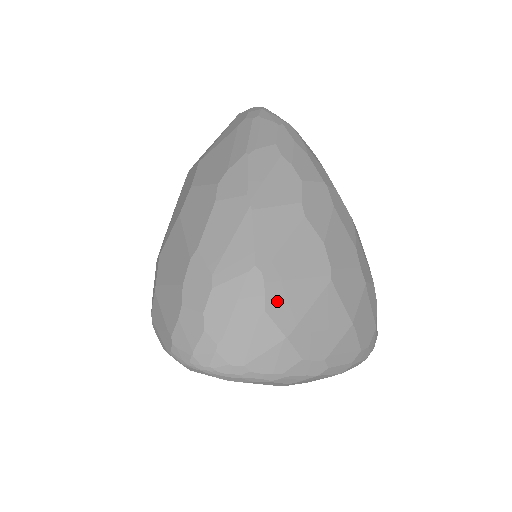
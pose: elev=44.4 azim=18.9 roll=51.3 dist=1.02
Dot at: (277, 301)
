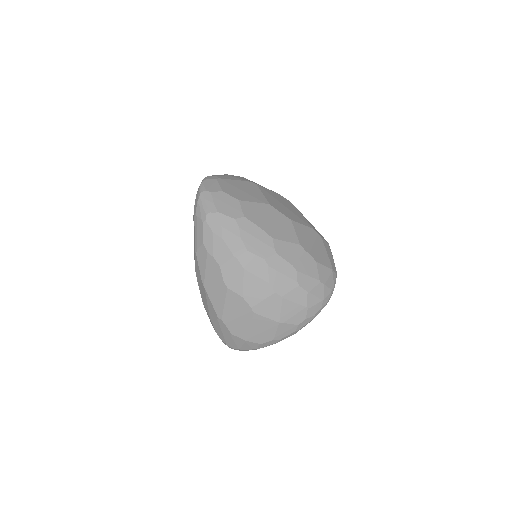
Dot at: (234, 329)
